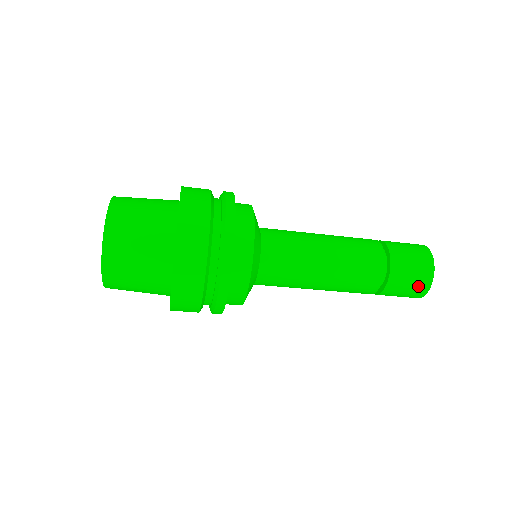
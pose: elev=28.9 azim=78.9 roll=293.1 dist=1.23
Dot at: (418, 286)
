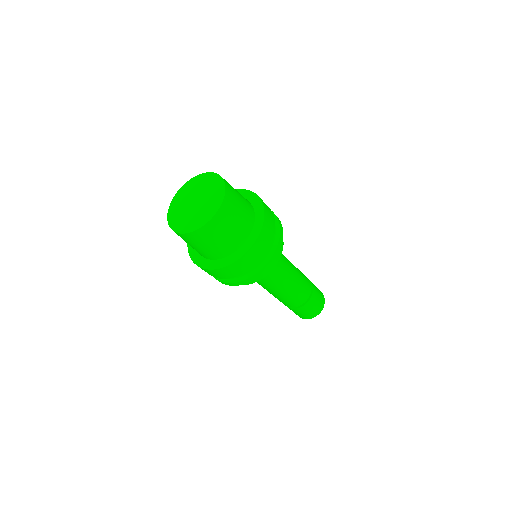
Dot at: (304, 316)
